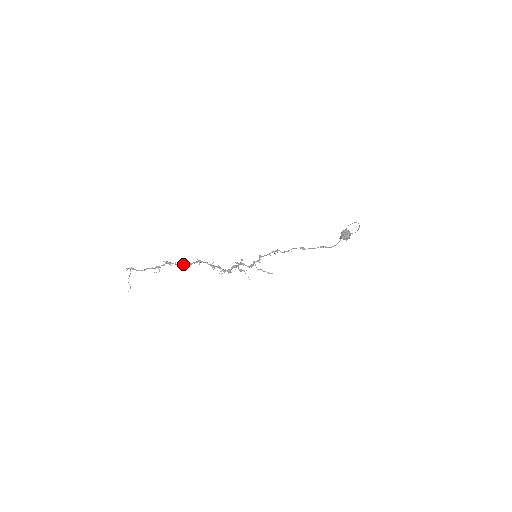
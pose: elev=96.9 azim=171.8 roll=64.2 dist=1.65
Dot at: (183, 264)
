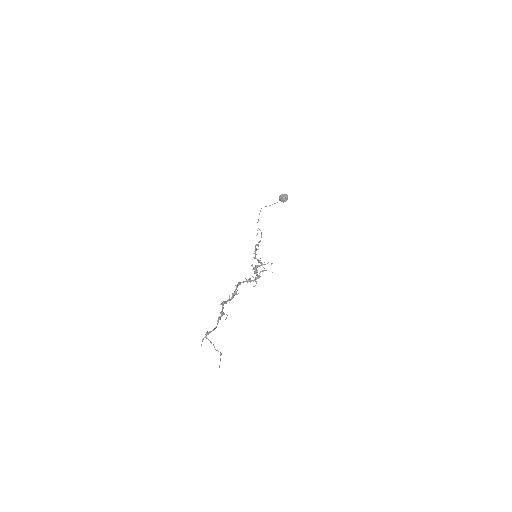
Dot at: (233, 295)
